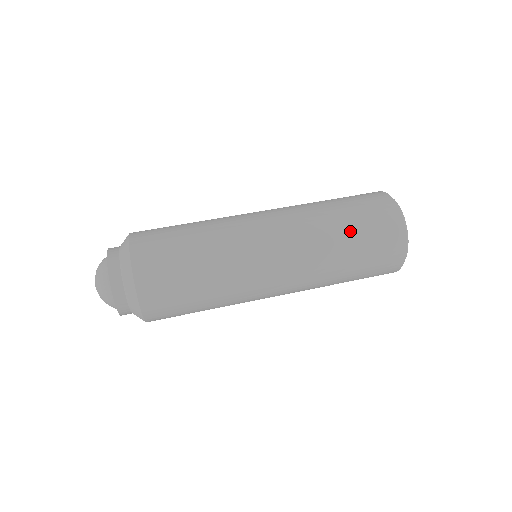
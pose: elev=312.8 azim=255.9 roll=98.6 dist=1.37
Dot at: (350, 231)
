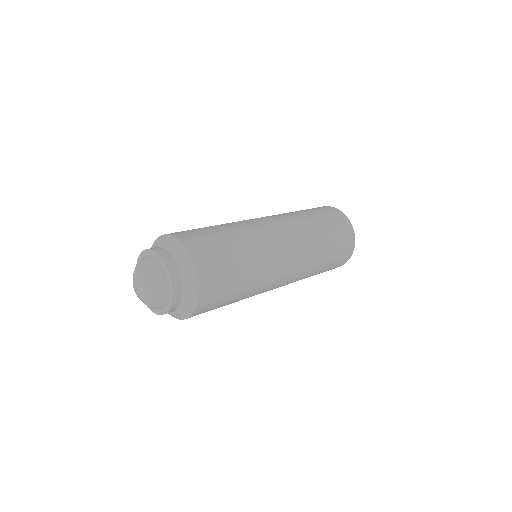
Dot at: (328, 236)
